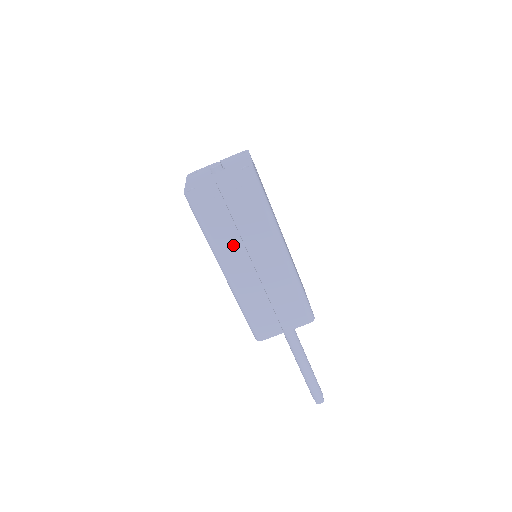
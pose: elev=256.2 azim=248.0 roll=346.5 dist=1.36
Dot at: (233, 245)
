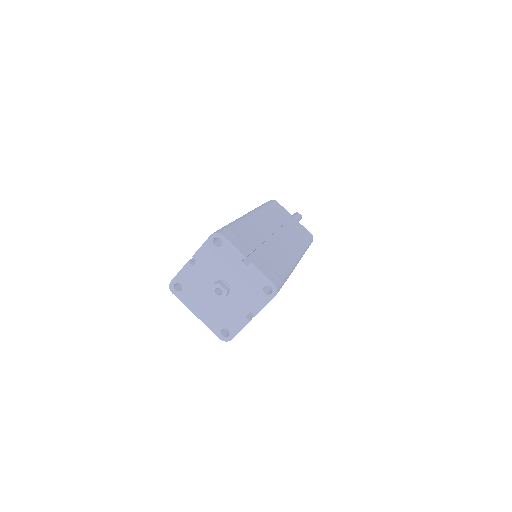
Dot at: occluded
